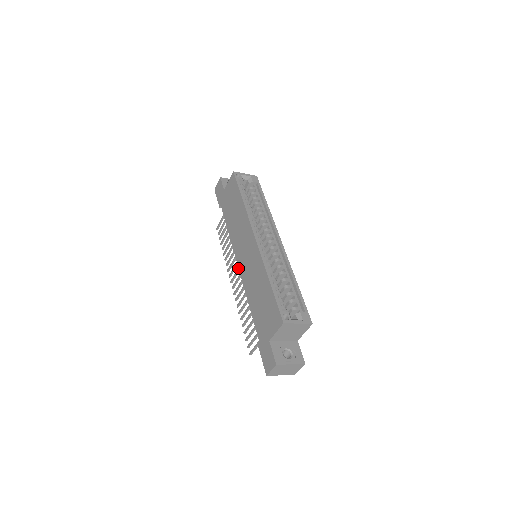
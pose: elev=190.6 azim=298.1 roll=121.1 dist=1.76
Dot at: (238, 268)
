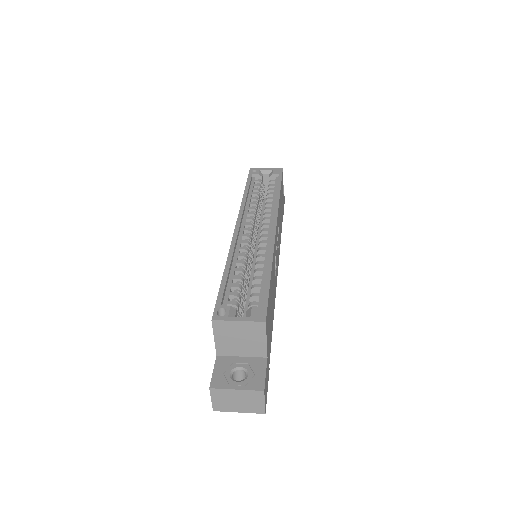
Dot at: occluded
